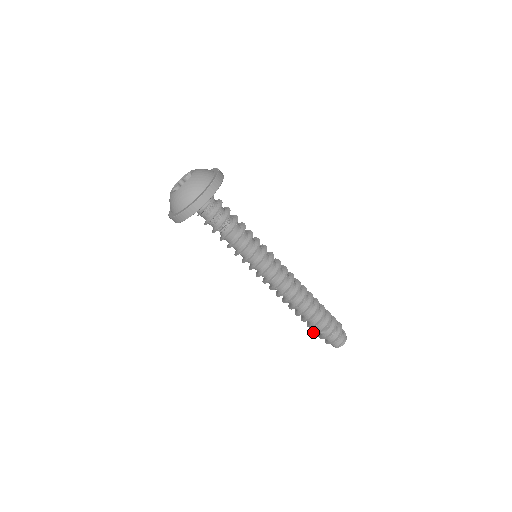
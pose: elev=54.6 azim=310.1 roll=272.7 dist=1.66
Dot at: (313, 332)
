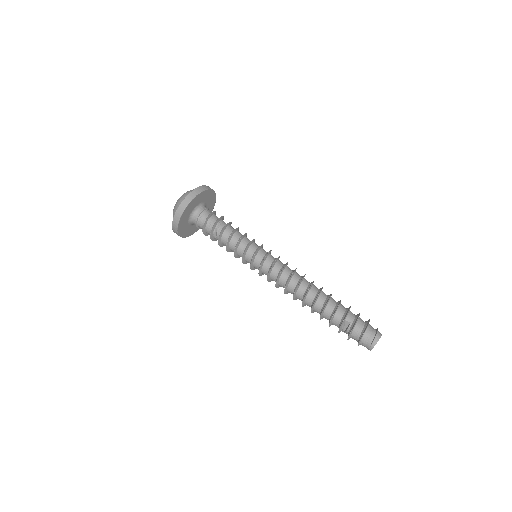
Dot at: (339, 332)
